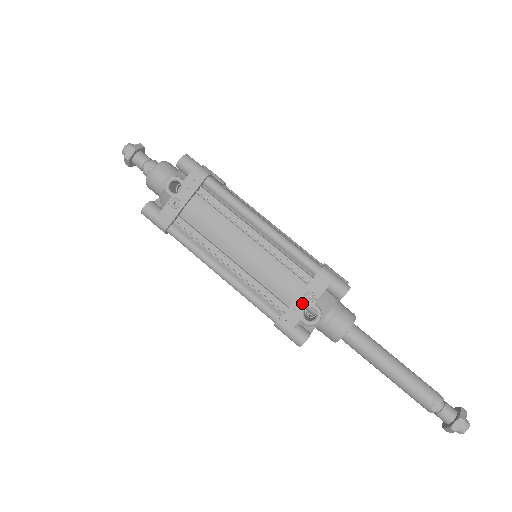
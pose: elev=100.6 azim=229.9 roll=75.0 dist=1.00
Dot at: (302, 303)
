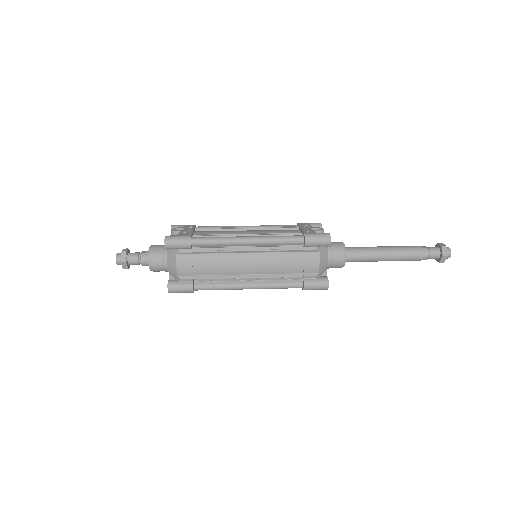
Dot at: (306, 228)
